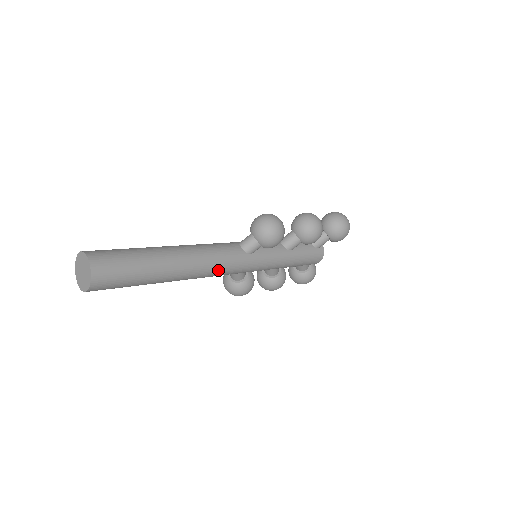
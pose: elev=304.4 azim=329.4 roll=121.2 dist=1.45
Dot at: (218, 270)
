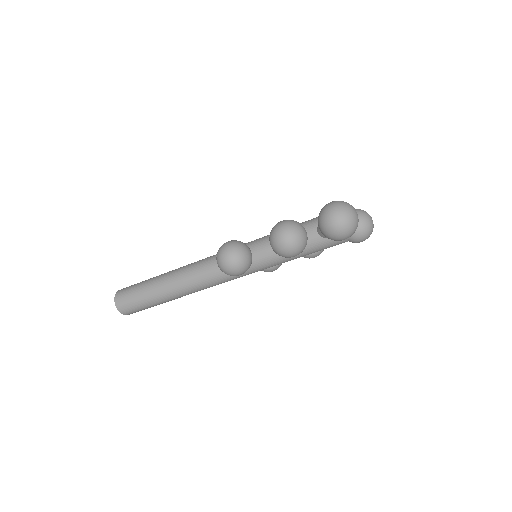
Dot at: (211, 286)
